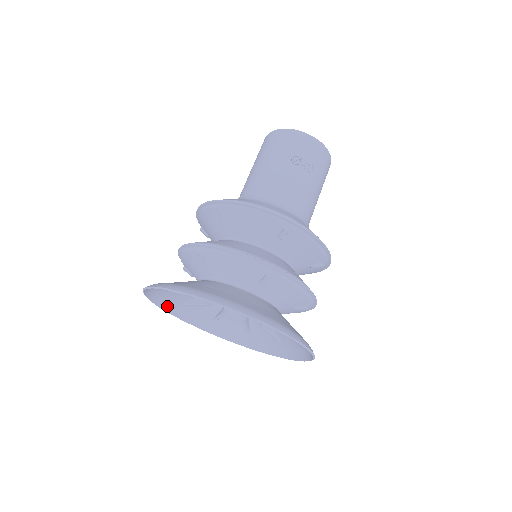
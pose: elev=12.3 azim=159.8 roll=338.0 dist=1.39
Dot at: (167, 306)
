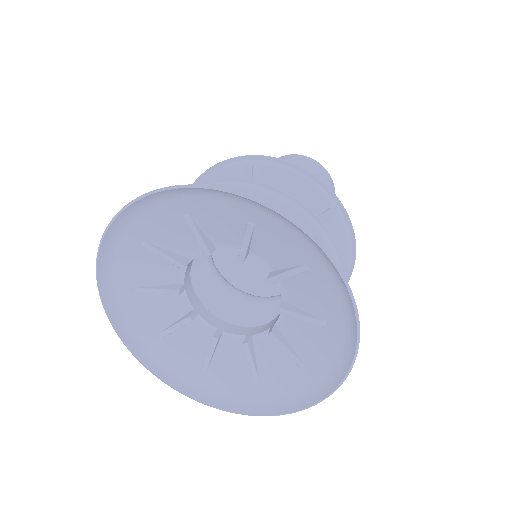
Dot at: (107, 282)
